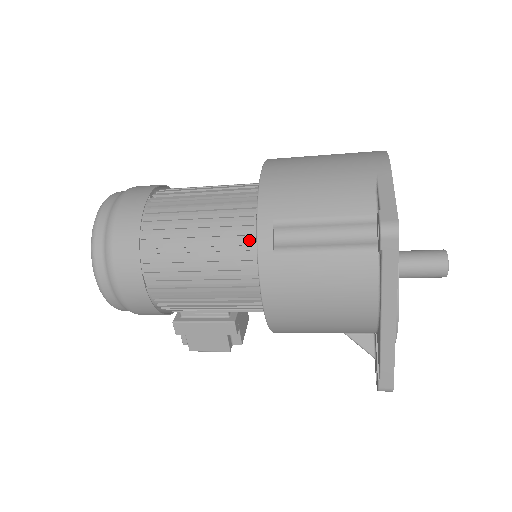
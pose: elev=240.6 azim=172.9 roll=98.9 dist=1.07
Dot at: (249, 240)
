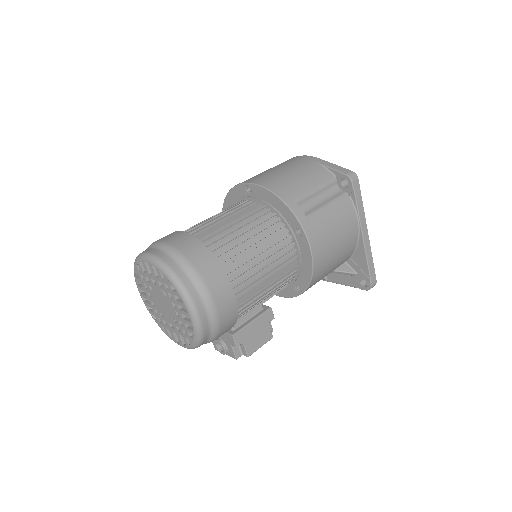
Dot at: (279, 225)
